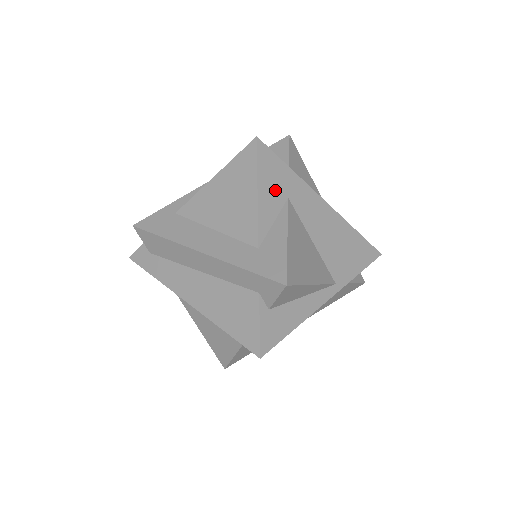
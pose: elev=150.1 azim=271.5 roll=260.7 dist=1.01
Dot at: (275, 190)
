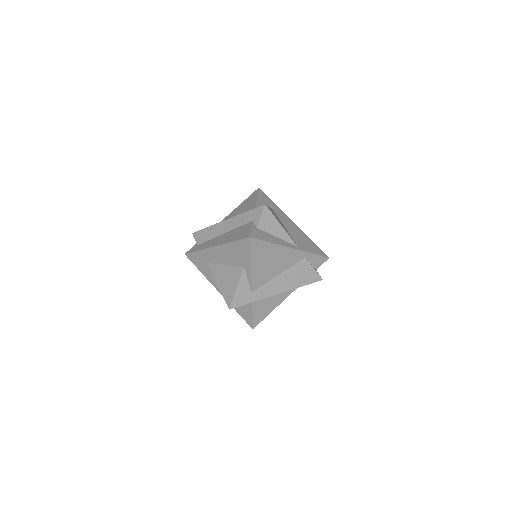
Dot at: (266, 203)
